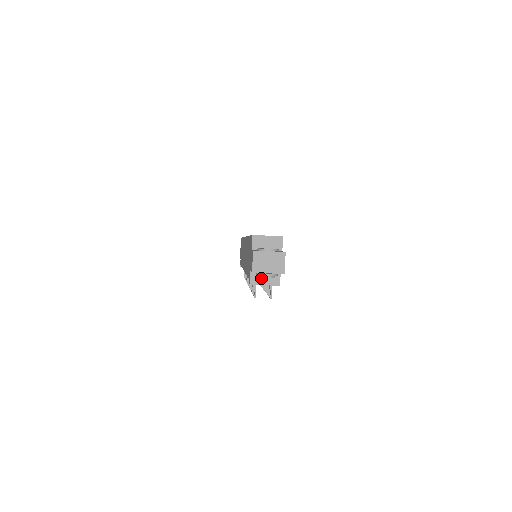
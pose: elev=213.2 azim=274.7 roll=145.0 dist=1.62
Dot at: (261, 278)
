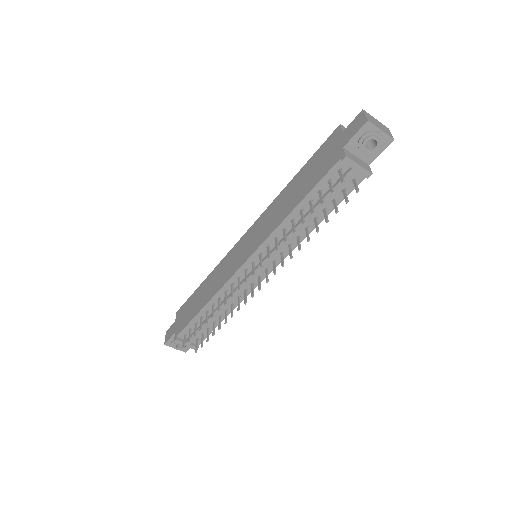
Dot at: (354, 158)
